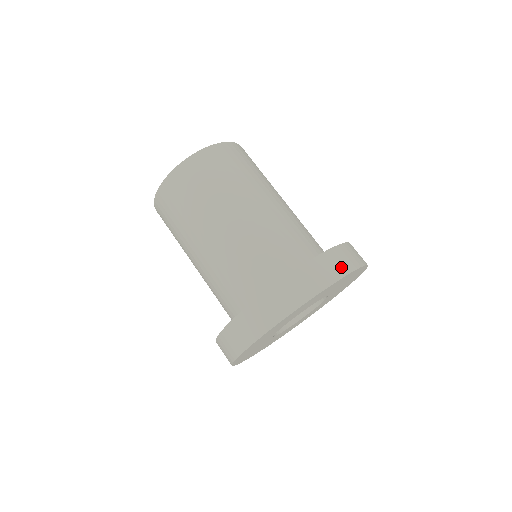
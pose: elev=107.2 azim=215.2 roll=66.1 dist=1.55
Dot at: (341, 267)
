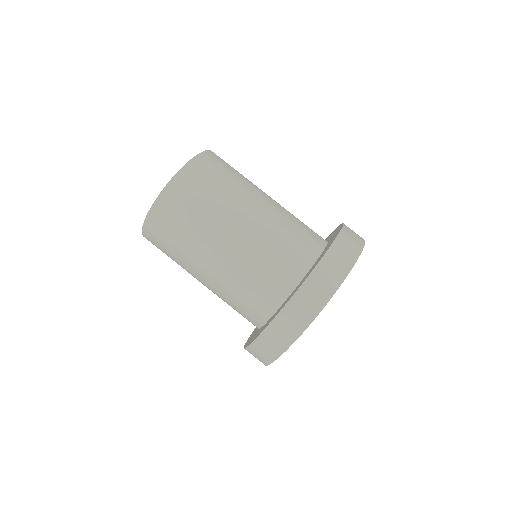
Dot at: (332, 281)
